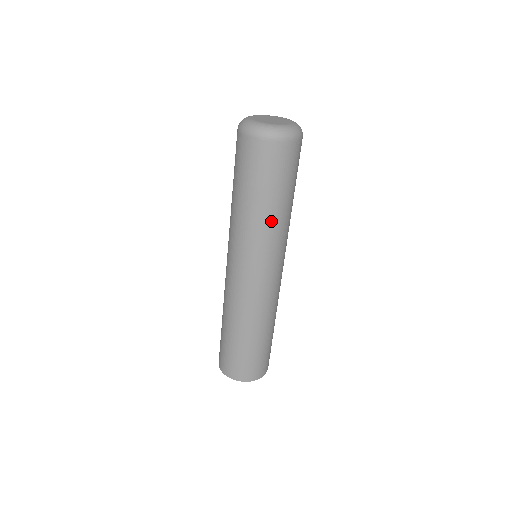
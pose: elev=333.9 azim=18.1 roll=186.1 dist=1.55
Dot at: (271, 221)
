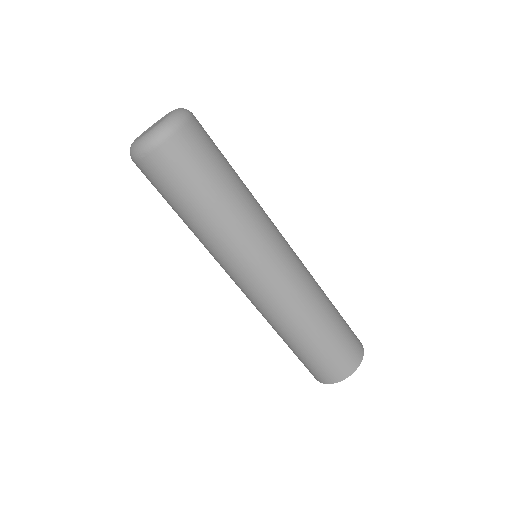
Dot at: (222, 223)
